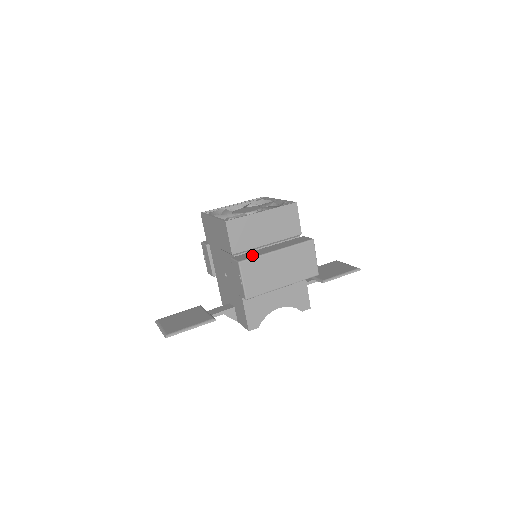
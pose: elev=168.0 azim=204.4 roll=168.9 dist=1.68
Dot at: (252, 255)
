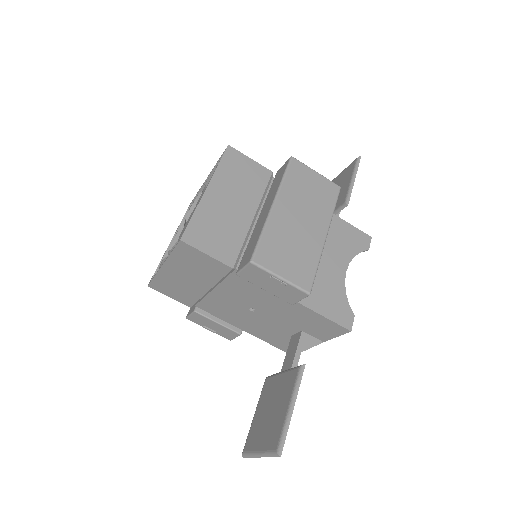
Dot at: (254, 241)
